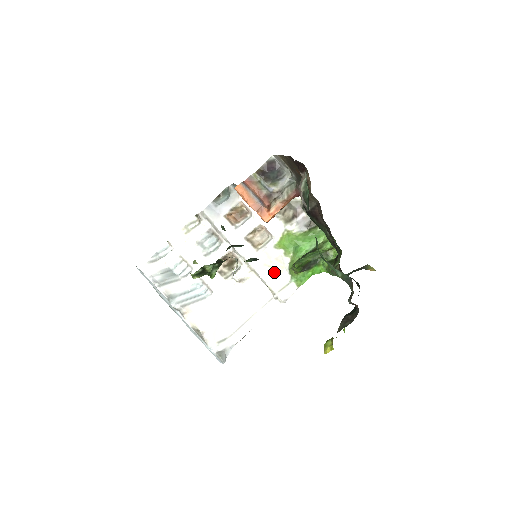
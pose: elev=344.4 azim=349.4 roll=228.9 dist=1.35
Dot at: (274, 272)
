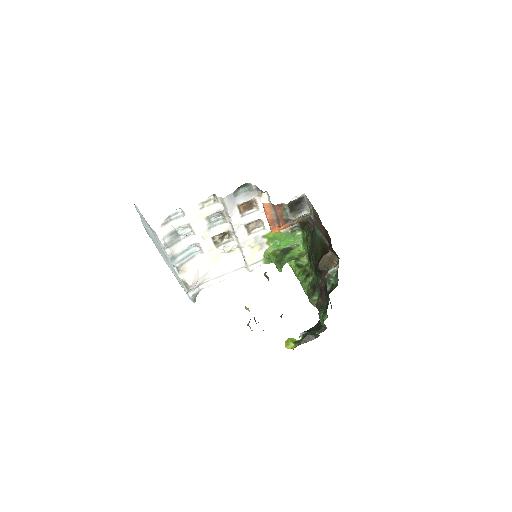
Dot at: (253, 251)
